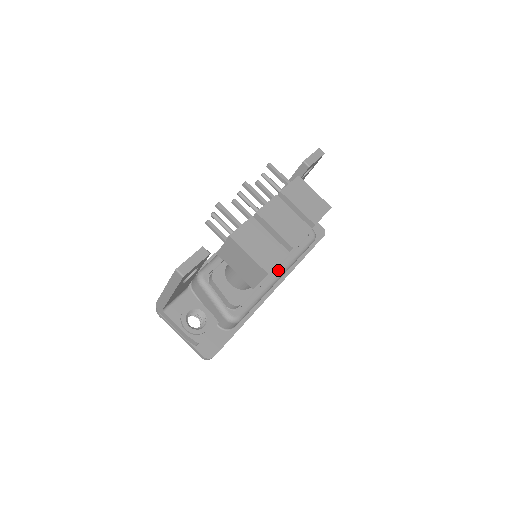
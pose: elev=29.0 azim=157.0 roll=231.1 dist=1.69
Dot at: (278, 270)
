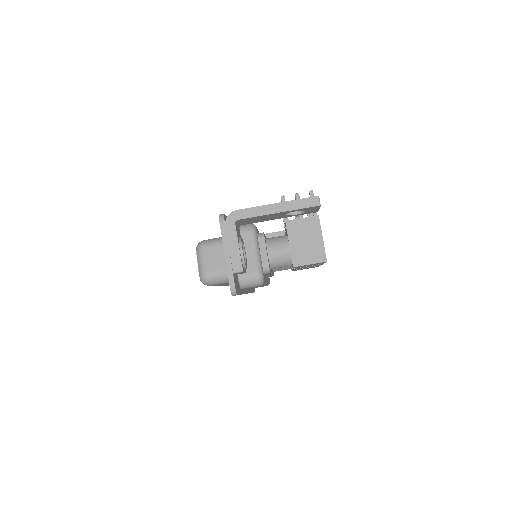
Dot at: (267, 278)
